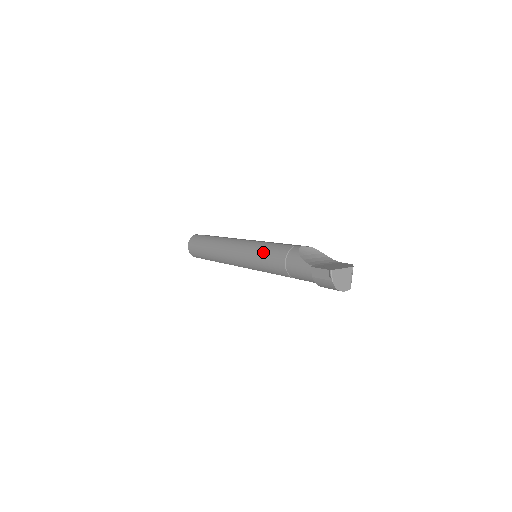
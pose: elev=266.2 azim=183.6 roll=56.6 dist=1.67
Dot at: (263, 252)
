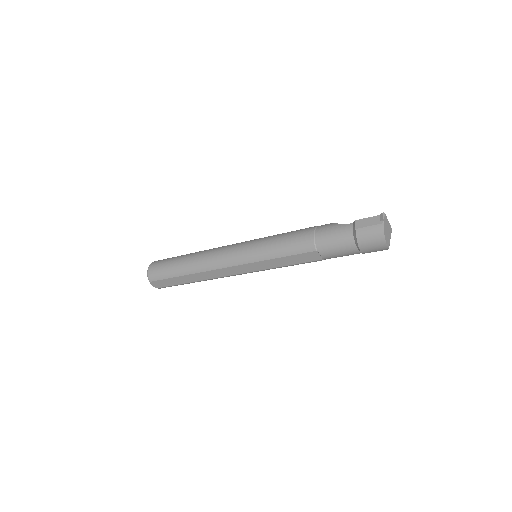
Dot at: (280, 235)
